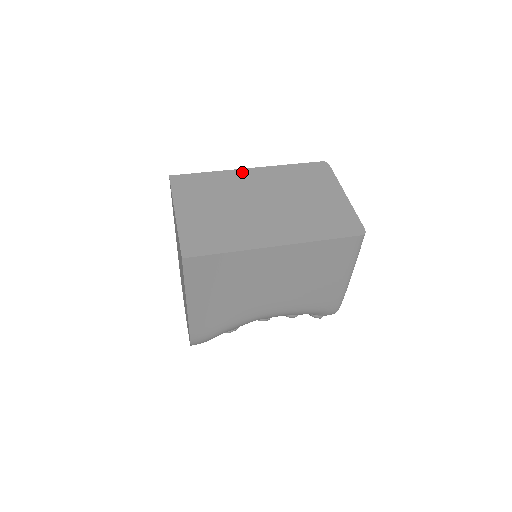
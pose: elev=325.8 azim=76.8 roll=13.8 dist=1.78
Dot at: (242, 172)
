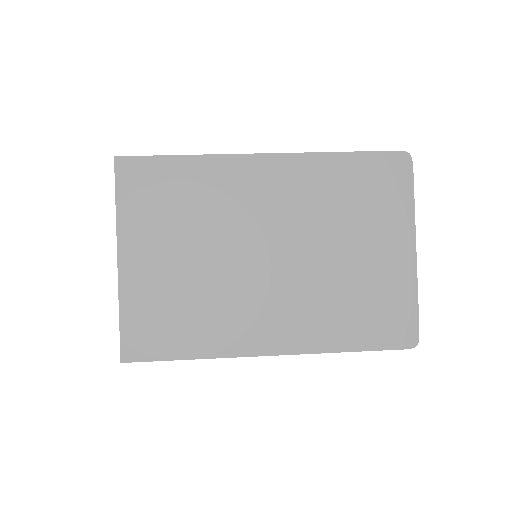
Dot at: (248, 164)
